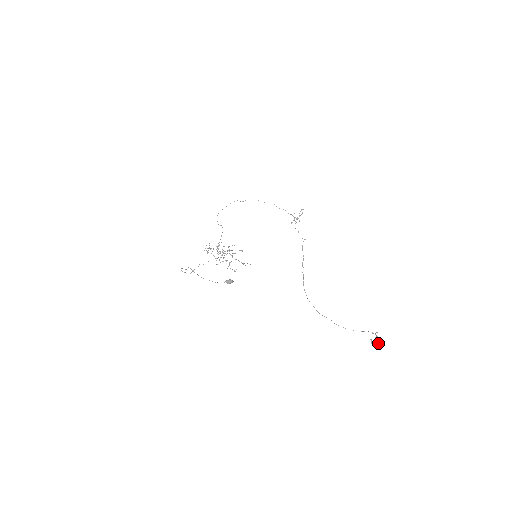
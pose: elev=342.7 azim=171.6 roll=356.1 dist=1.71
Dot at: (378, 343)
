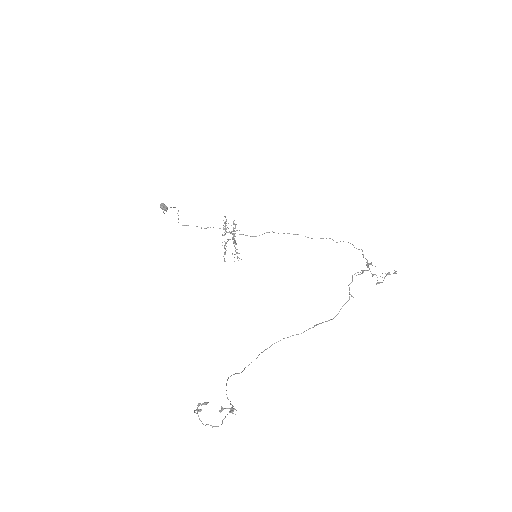
Dot at: occluded
